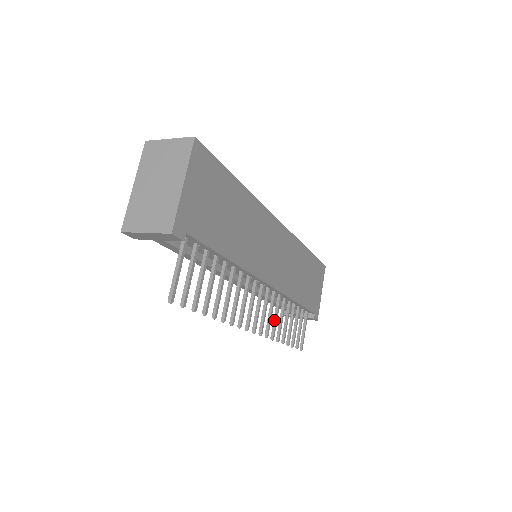
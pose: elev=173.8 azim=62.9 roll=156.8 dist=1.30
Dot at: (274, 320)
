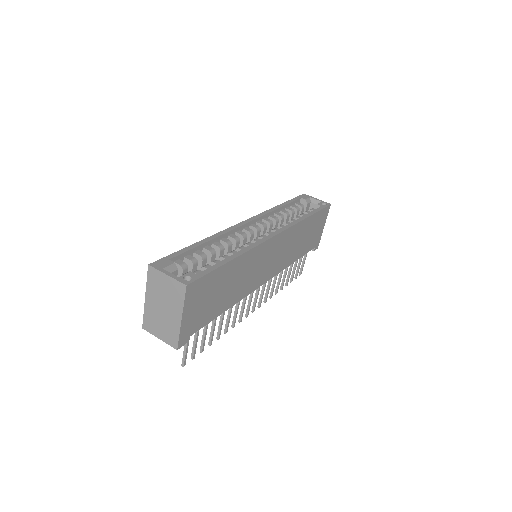
Dot at: (272, 286)
